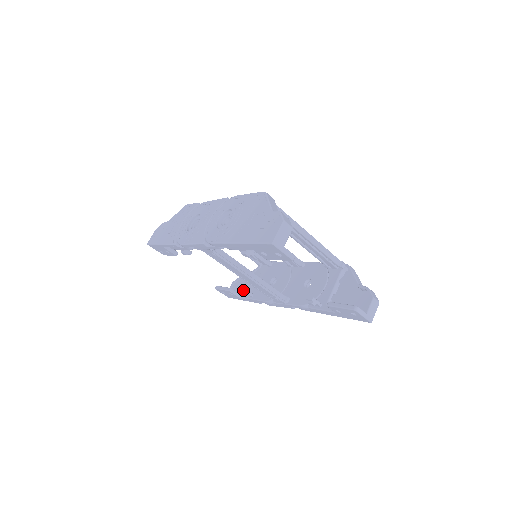
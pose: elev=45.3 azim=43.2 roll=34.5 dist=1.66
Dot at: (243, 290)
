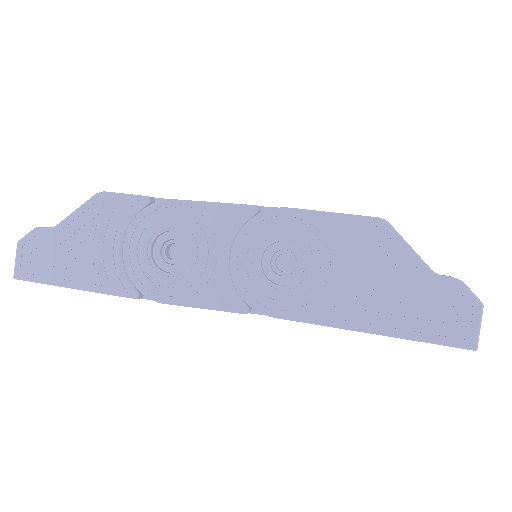
Dot at: occluded
